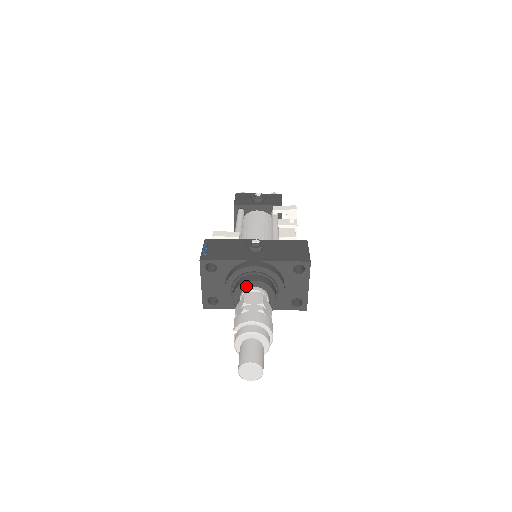
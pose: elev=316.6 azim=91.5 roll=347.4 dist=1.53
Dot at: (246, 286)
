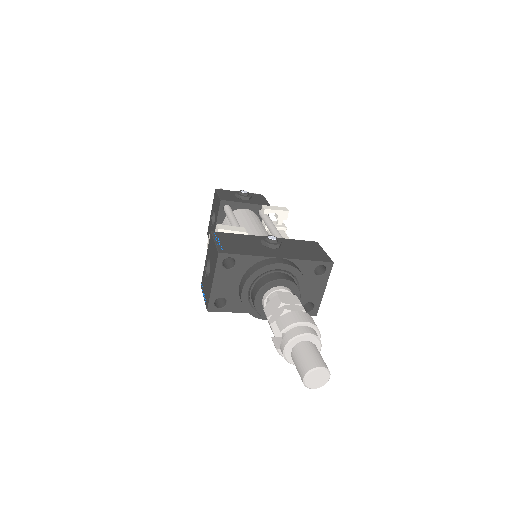
Dot at: (273, 285)
